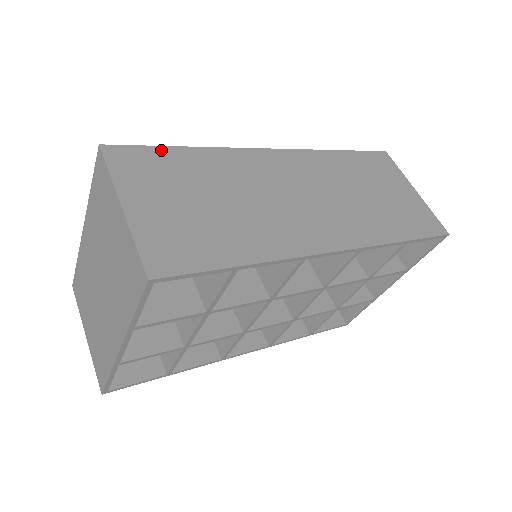
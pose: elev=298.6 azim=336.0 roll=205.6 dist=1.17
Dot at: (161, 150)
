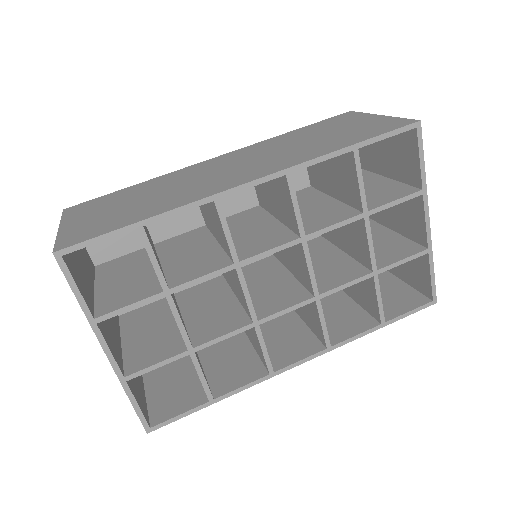
Dot at: (110, 194)
